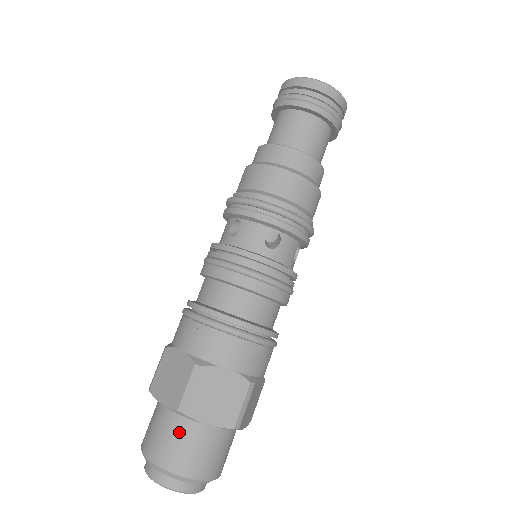
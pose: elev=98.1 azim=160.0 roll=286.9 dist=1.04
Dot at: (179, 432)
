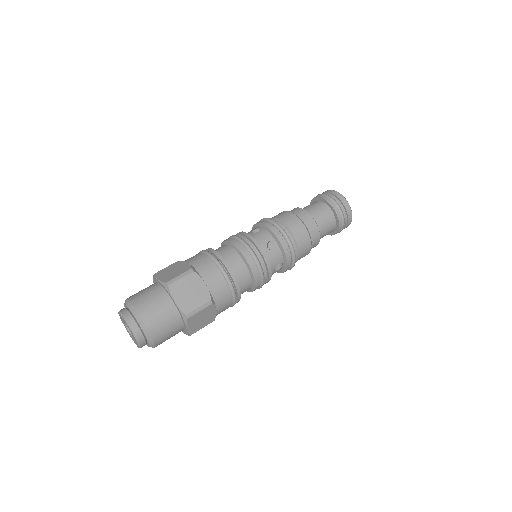
Dot at: occluded
